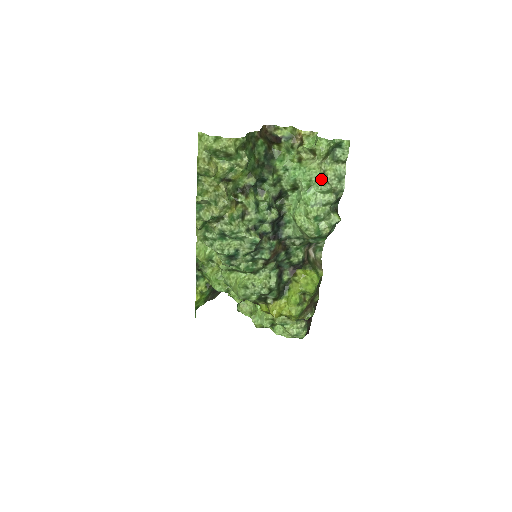
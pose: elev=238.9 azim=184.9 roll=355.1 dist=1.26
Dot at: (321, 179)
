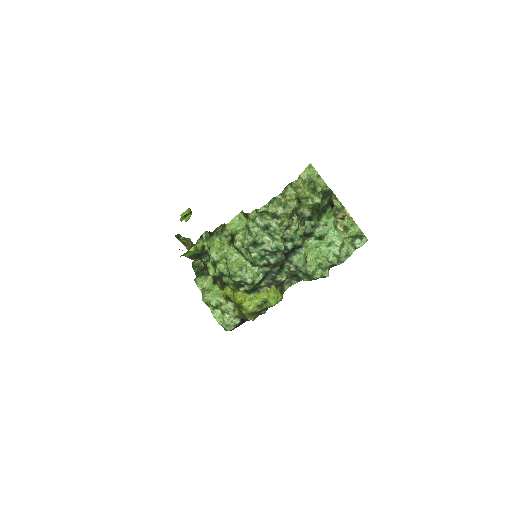
Dot at: (340, 246)
